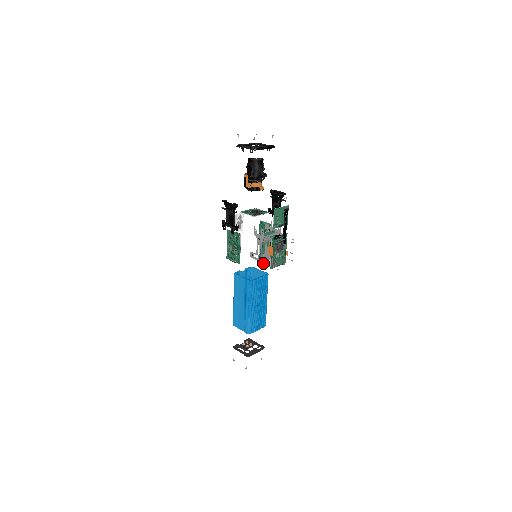
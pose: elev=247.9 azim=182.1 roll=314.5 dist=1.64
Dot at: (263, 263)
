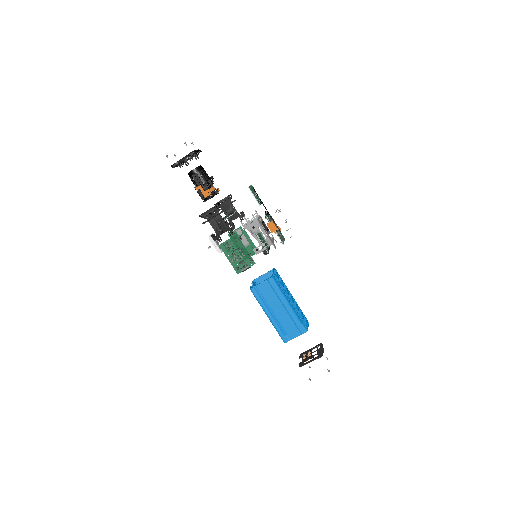
Dot at: occluded
